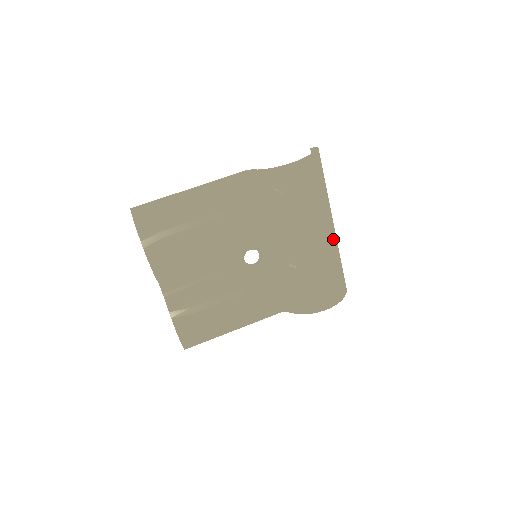
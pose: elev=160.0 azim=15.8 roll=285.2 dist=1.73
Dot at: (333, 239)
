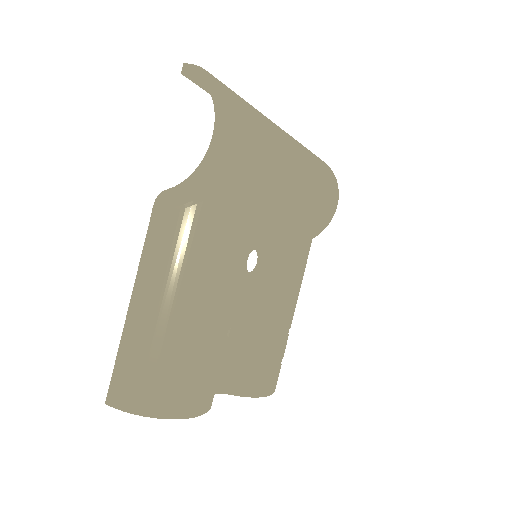
Dot at: (295, 143)
